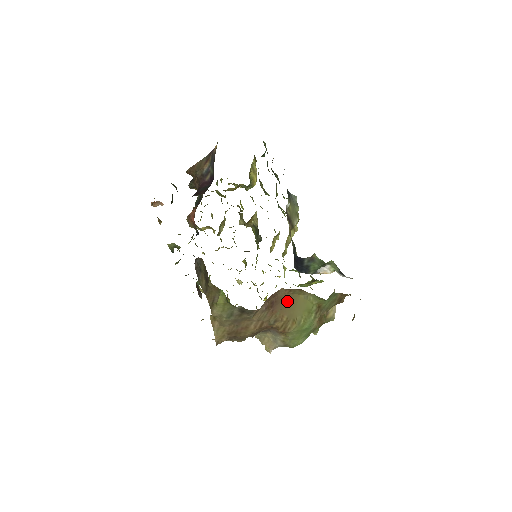
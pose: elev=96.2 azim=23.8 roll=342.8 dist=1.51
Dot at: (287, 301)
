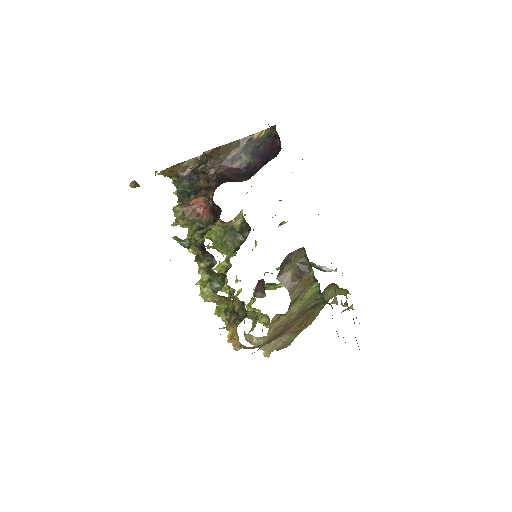
Dot at: occluded
